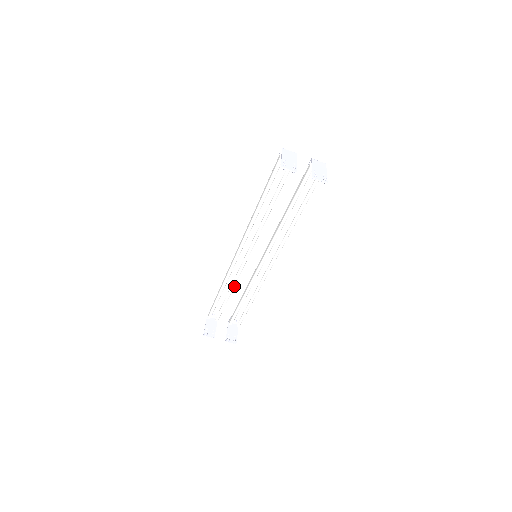
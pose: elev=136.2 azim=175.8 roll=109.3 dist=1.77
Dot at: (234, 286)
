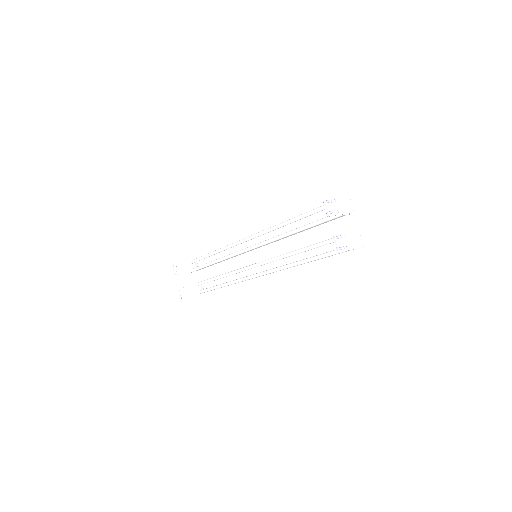
Dot at: (224, 259)
